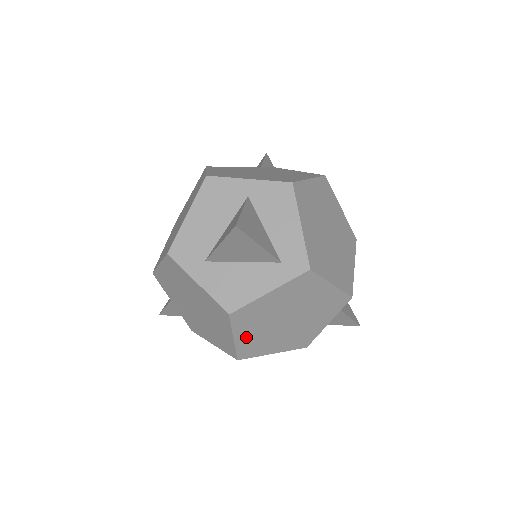
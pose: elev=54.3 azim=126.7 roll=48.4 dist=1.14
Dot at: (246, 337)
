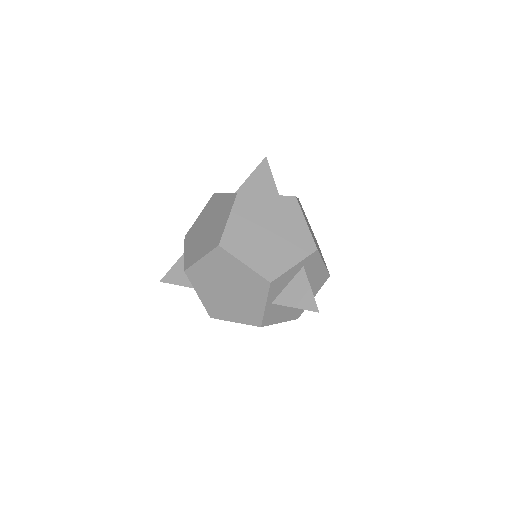
Dot at: (236, 224)
